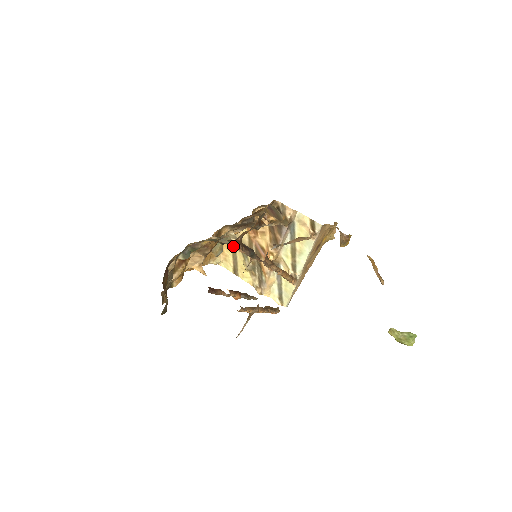
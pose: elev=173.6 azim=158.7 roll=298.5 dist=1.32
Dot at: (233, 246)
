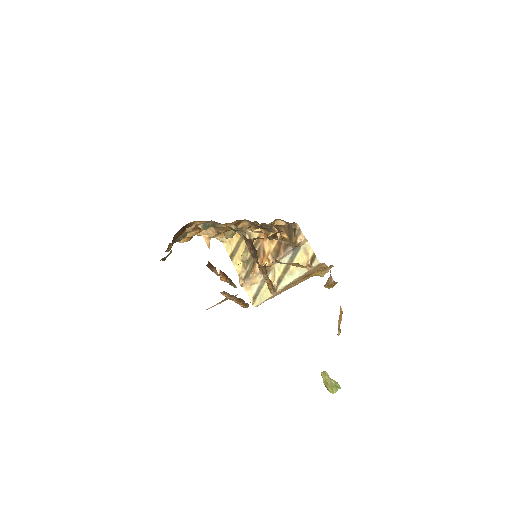
Dot at: occluded
